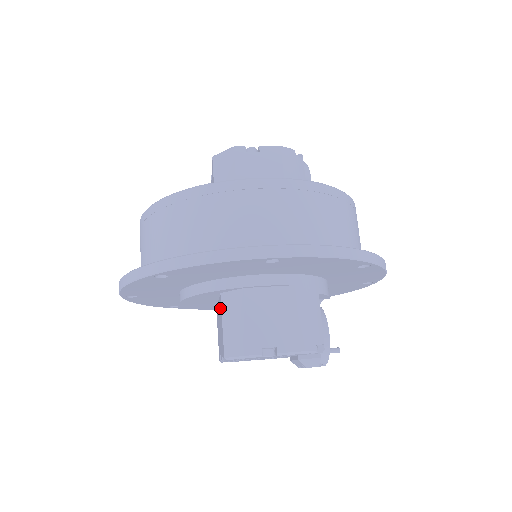
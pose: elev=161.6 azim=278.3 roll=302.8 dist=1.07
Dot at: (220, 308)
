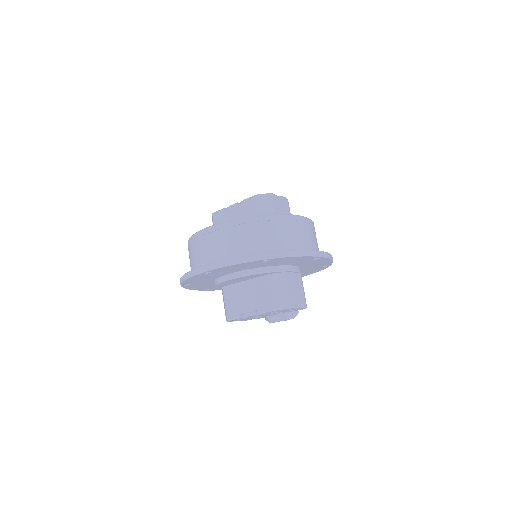
Dot at: (263, 283)
